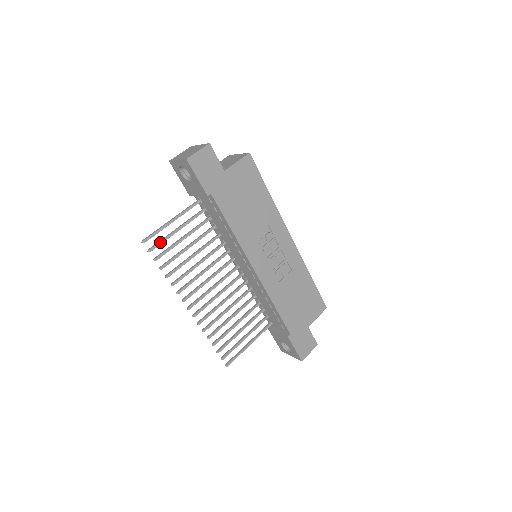
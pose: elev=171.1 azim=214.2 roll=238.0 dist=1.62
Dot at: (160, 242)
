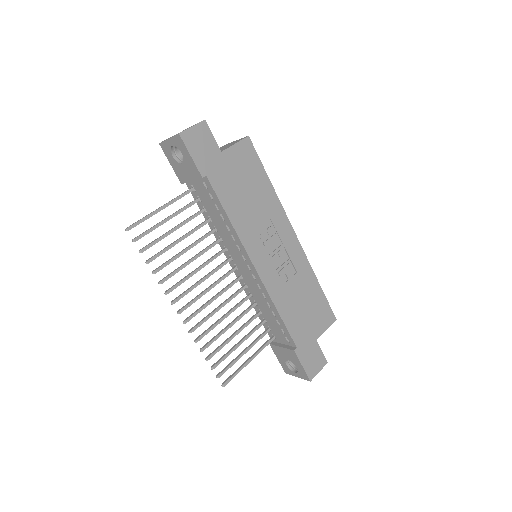
Dot at: (147, 231)
